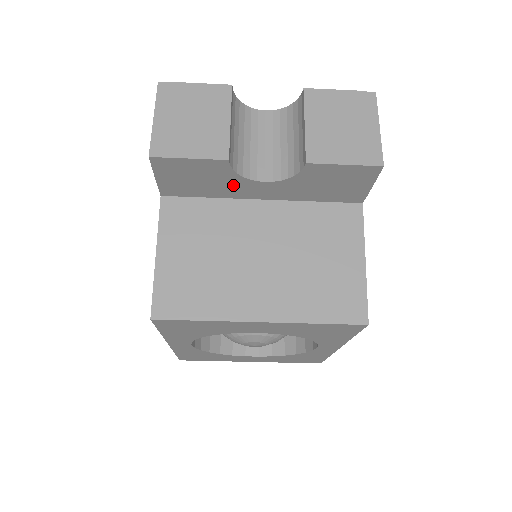
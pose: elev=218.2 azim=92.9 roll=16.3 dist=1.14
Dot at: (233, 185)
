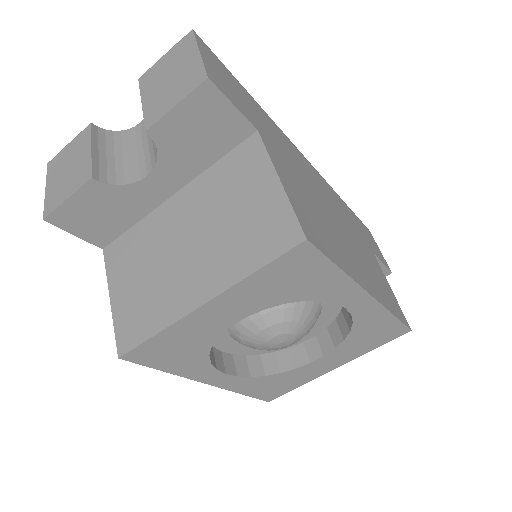
Dot at: (131, 198)
